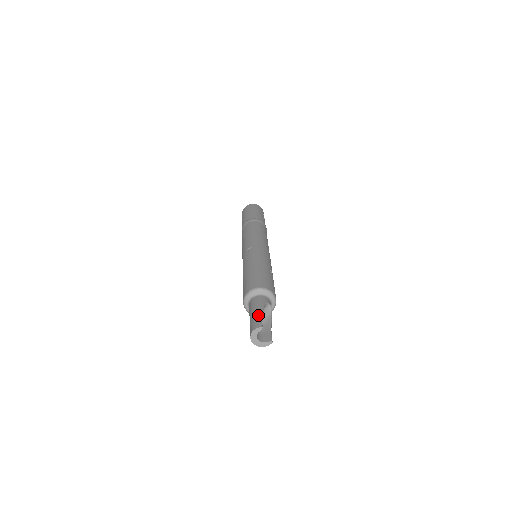
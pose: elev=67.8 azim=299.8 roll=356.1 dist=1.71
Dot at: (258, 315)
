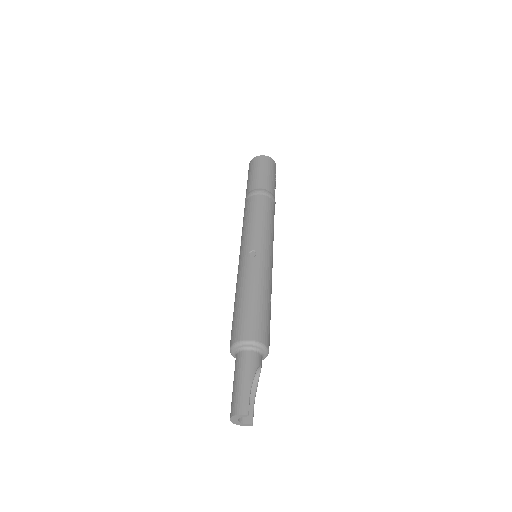
Dot at: (247, 390)
